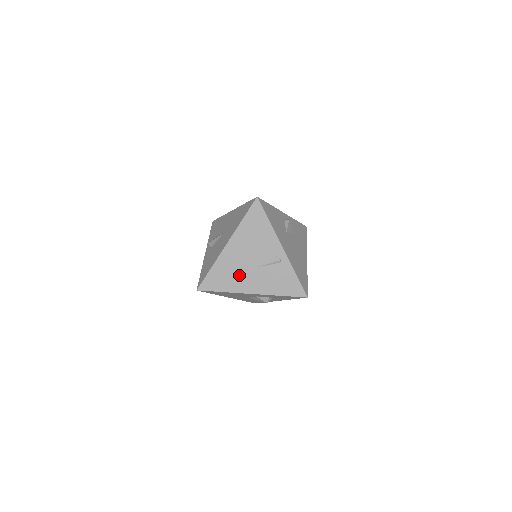
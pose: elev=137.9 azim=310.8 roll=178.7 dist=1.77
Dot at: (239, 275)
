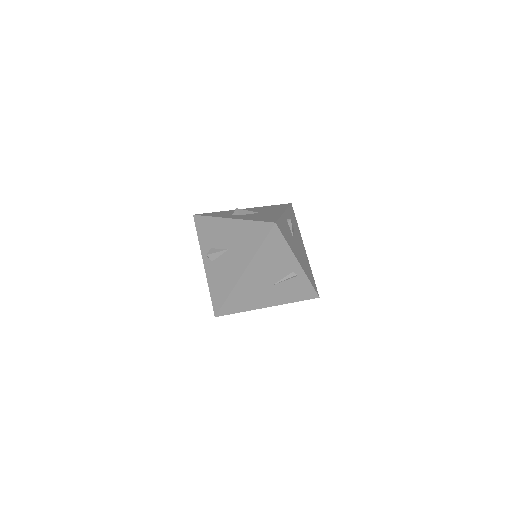
Dot at: (257, 295)
